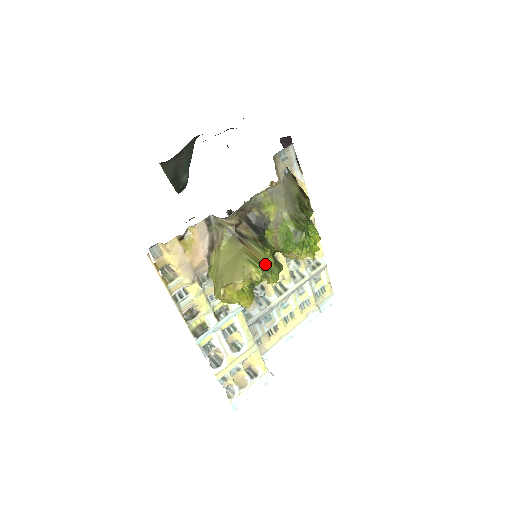
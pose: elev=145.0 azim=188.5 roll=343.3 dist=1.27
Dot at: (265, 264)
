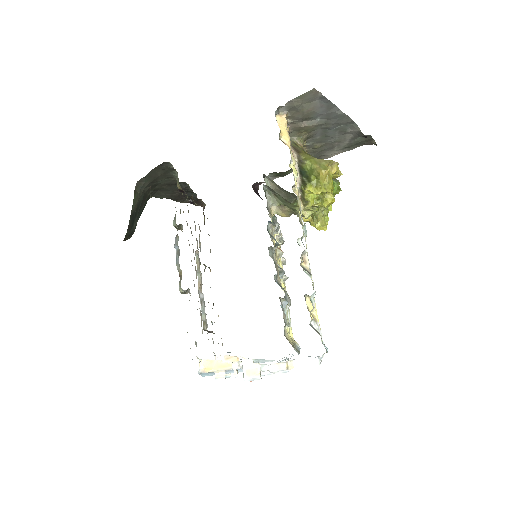
Dot at: occluded
